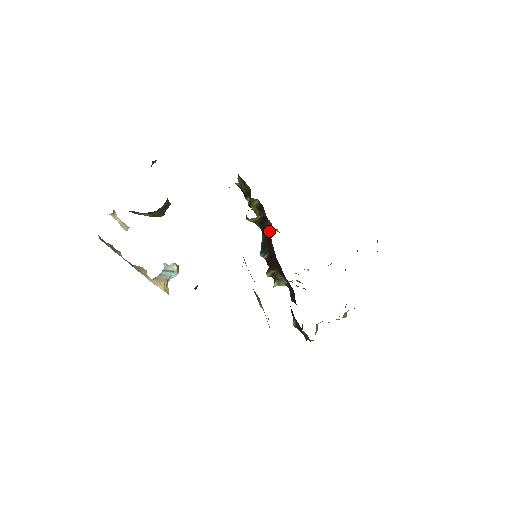
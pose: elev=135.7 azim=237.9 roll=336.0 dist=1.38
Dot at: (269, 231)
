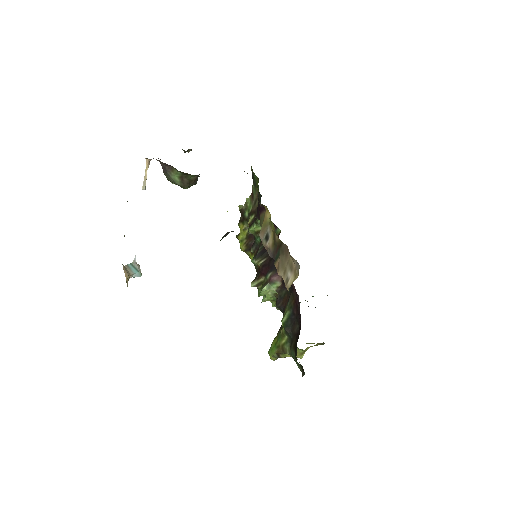
Dot at: occluded
